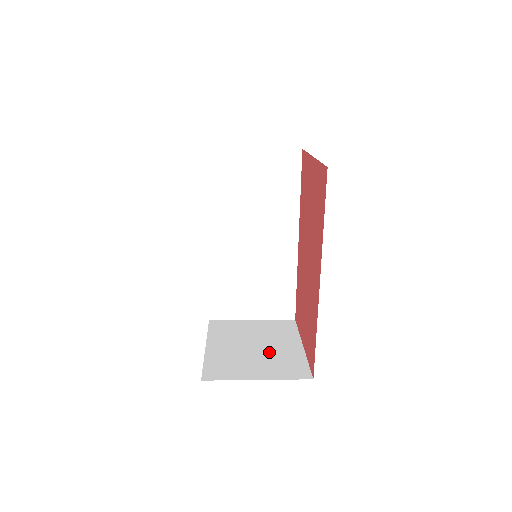
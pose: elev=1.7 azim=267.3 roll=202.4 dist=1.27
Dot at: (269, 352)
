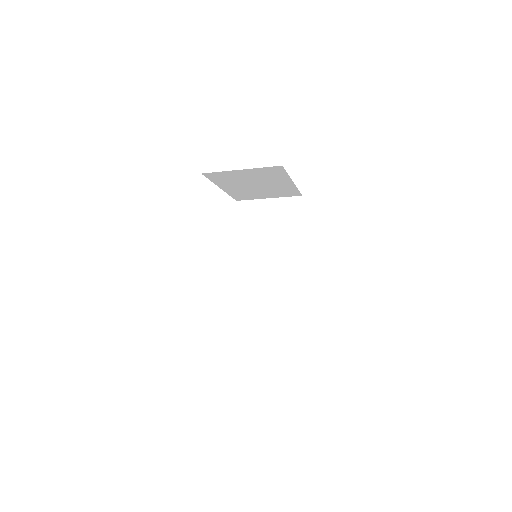
Dot at: occluded
